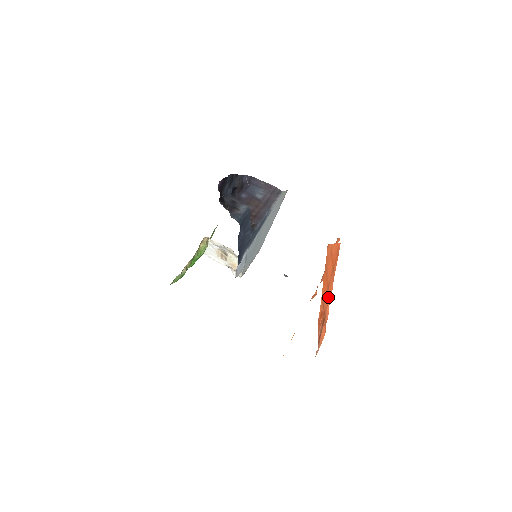
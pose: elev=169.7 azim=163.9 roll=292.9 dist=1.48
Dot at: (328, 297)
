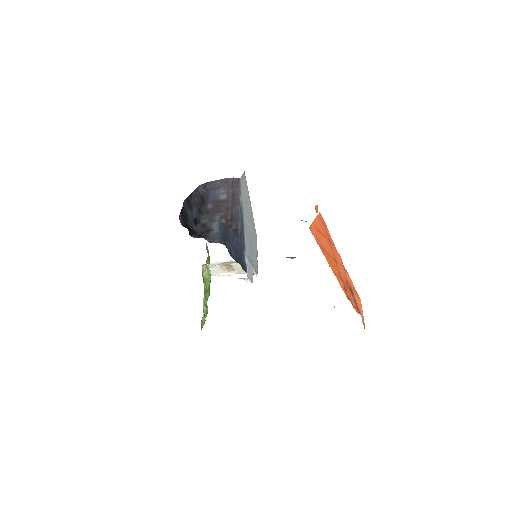
Dot at: (341, 267)
